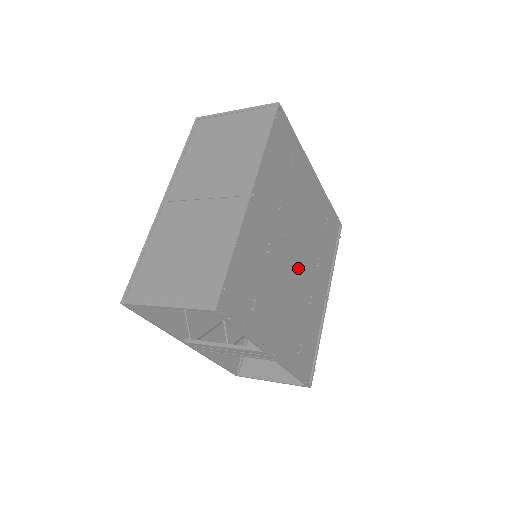
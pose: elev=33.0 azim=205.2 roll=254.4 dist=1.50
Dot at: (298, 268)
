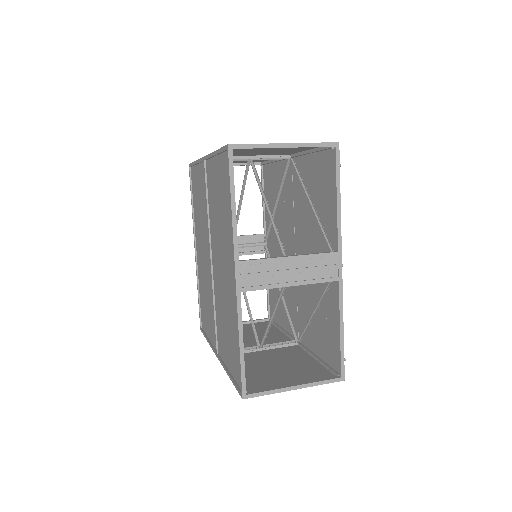
Dot at: occluded
